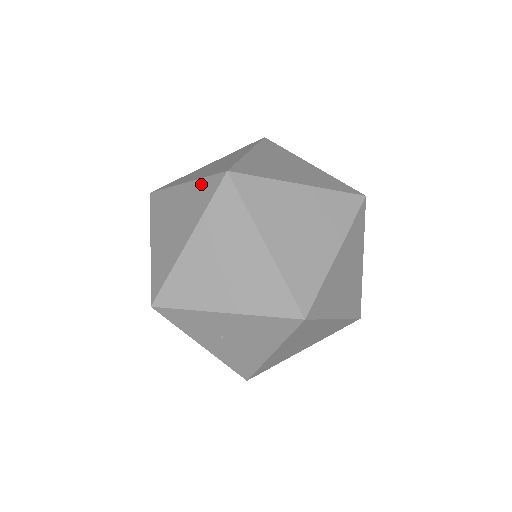
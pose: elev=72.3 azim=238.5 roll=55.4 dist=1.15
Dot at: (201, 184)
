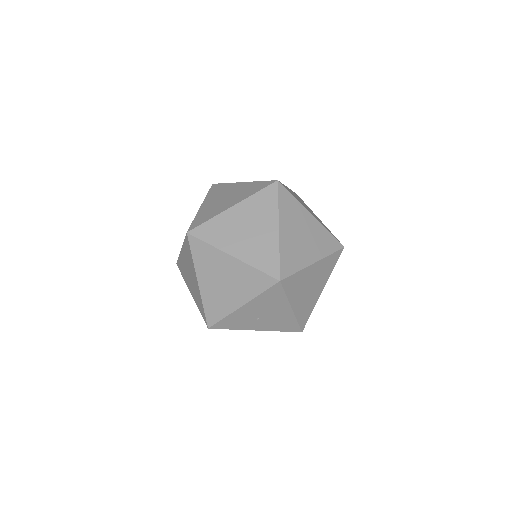
Dot at: (185, 246)
